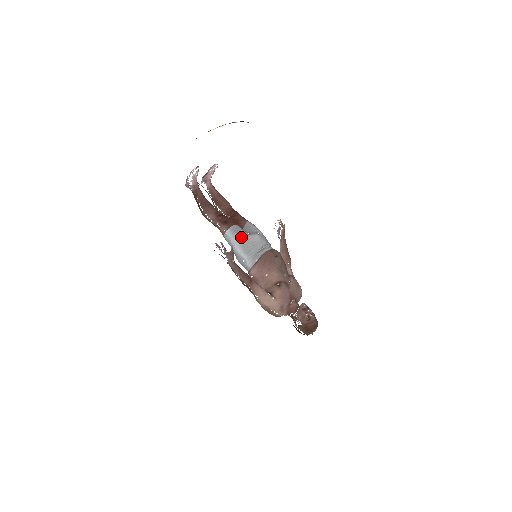
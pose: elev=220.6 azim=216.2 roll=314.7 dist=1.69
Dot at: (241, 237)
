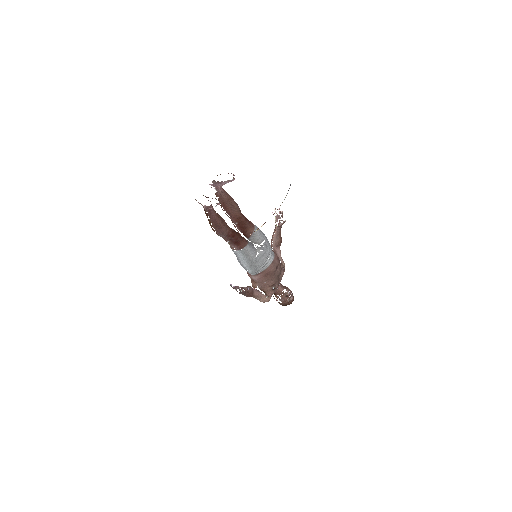
Dot at: (250, 259)
